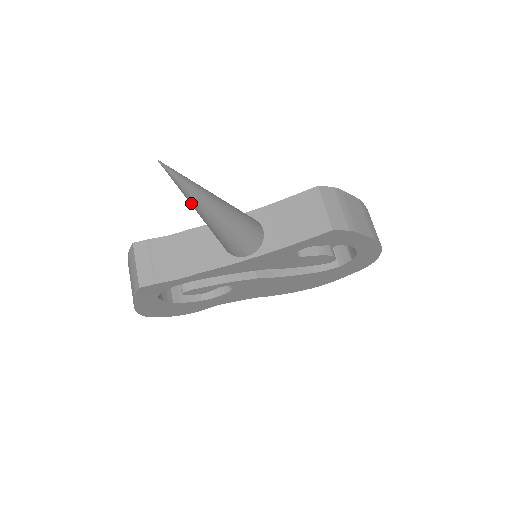
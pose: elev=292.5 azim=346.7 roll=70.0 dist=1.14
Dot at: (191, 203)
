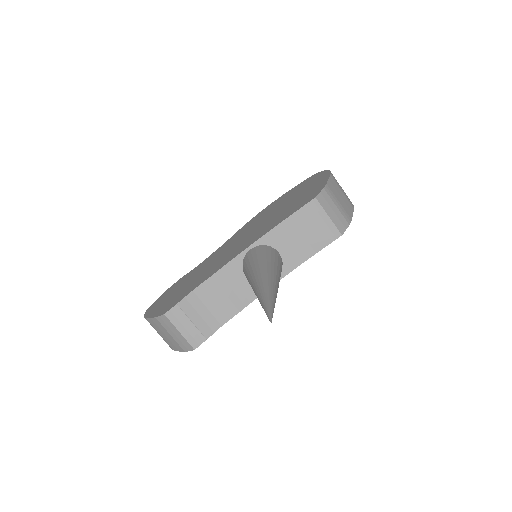
Dot at: occluded
